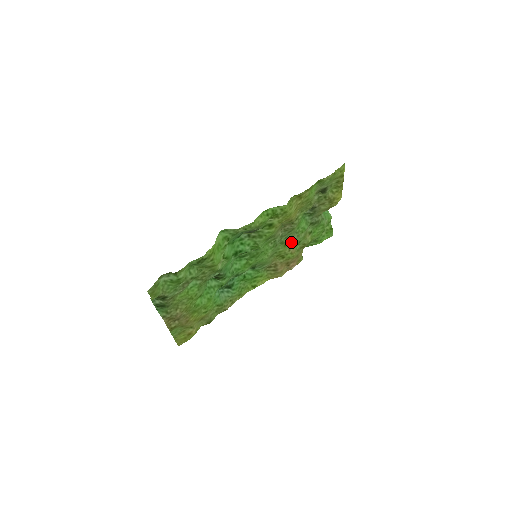
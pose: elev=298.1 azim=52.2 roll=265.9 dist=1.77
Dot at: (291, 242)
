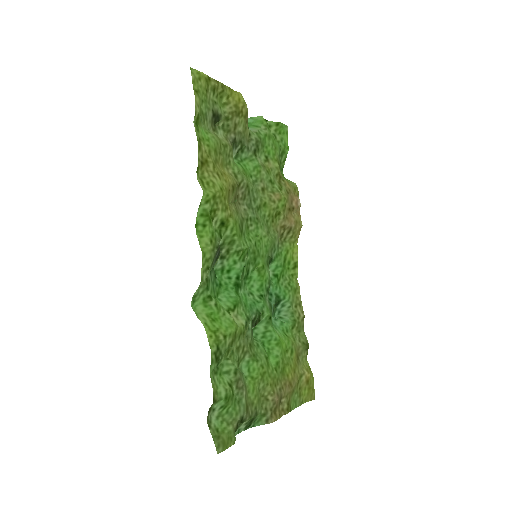
Dot at: (264, 194)
